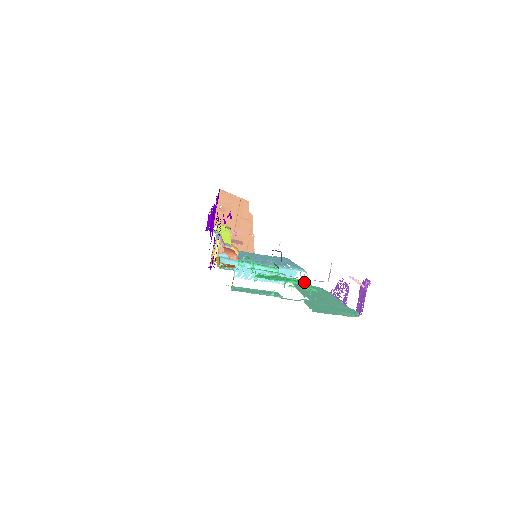
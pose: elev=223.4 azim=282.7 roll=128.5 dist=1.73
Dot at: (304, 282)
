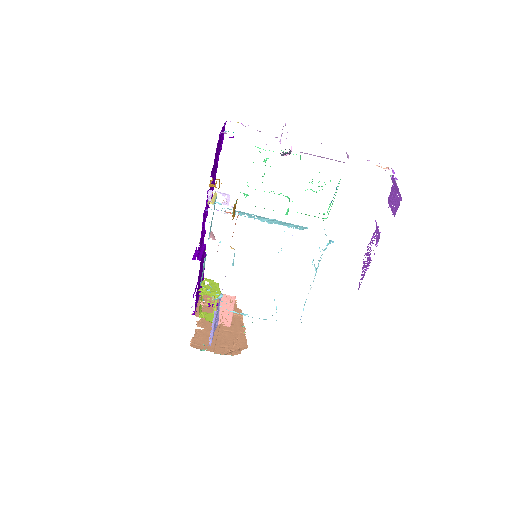
Dot at: occluded
